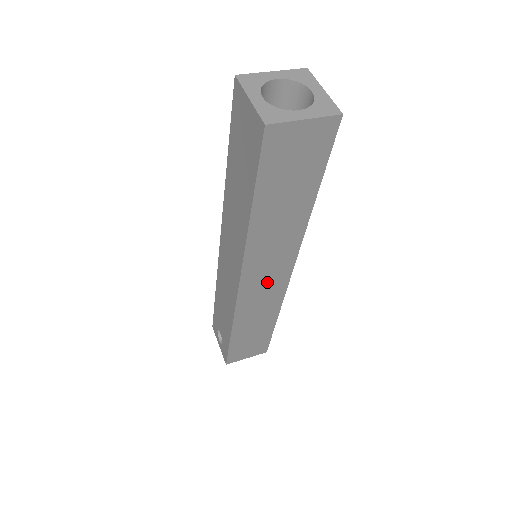
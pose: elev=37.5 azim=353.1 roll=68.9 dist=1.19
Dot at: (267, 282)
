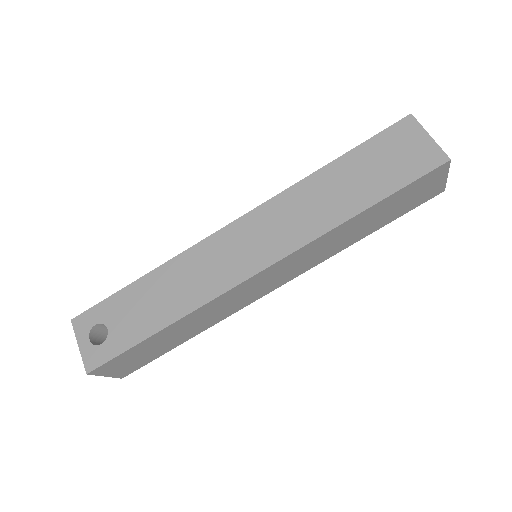
Dot at: (262, 285)
